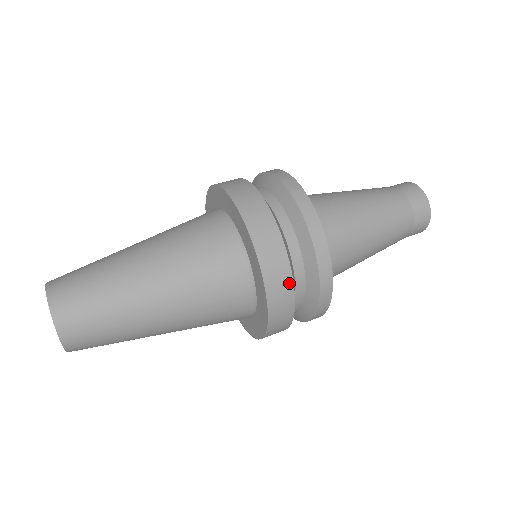
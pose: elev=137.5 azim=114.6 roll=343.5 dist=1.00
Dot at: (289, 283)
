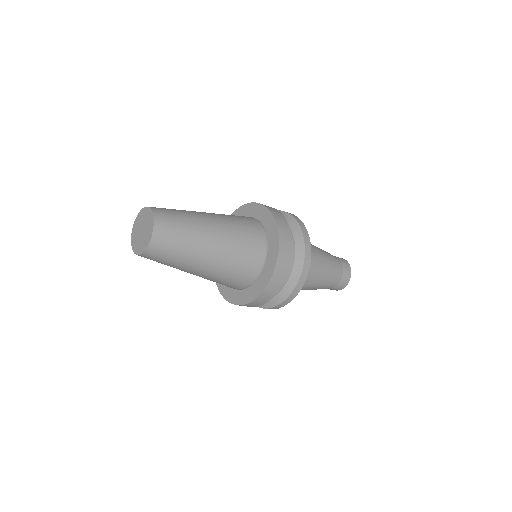
Dot at: occluded
